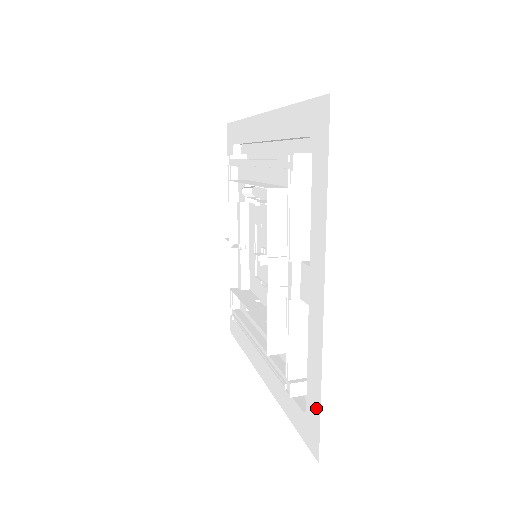
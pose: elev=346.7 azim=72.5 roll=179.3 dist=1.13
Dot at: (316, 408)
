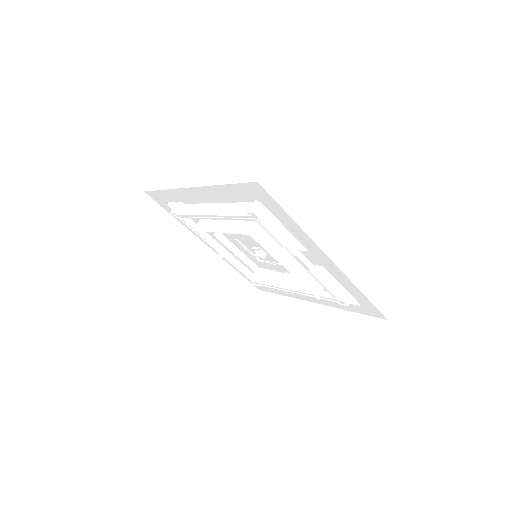
Dot at: (367, 302)
